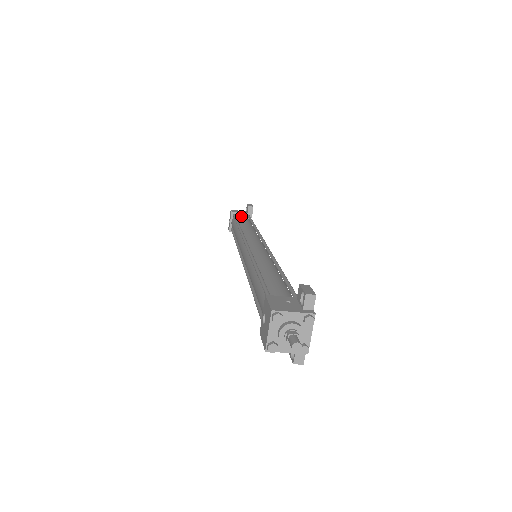
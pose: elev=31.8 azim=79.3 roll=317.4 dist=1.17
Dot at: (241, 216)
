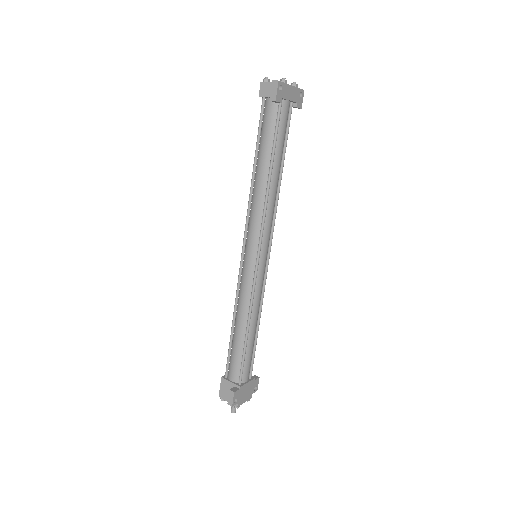
Dot at: (266, 117)
